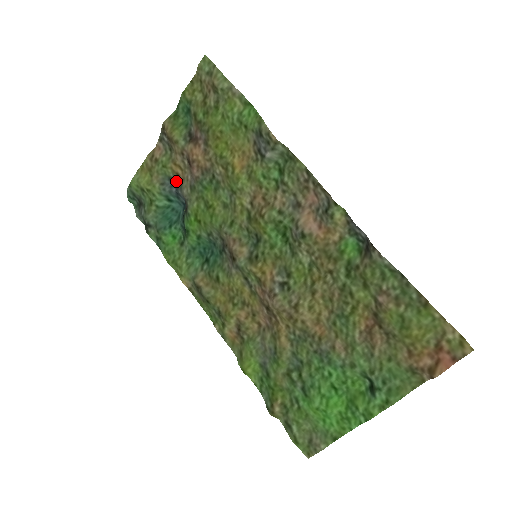
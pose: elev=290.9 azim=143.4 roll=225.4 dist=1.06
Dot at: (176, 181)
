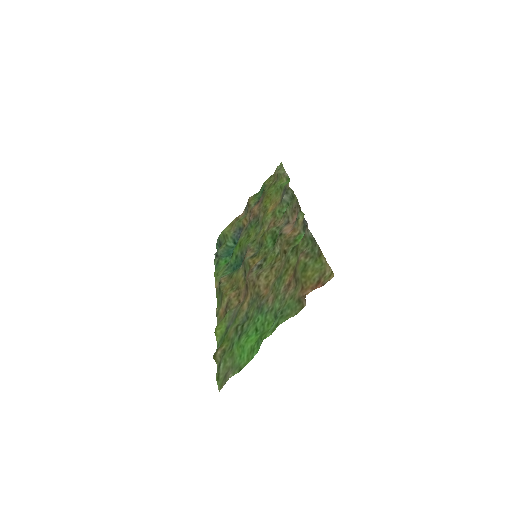
Dot at: occluded
